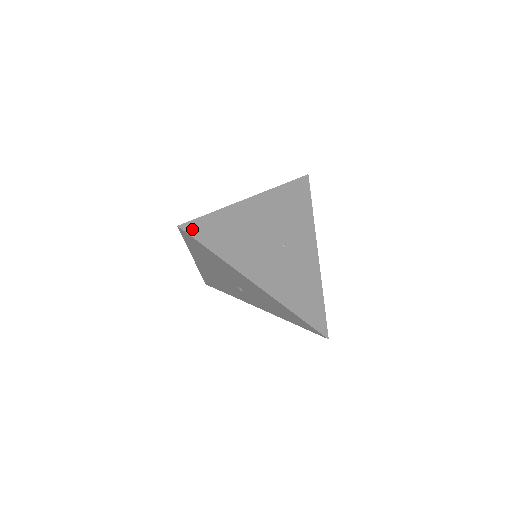
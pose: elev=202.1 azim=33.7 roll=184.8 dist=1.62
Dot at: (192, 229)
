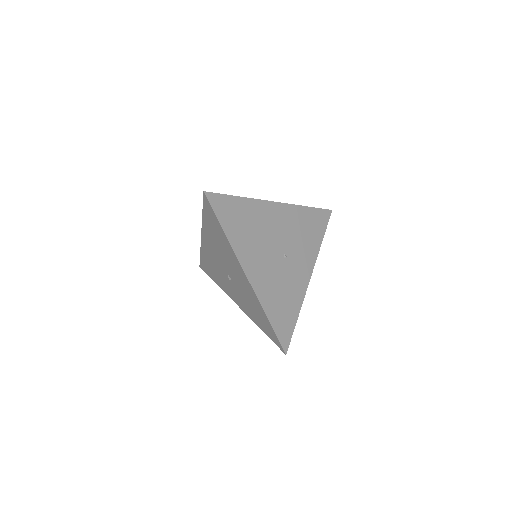
Dot at: (214, 200)
